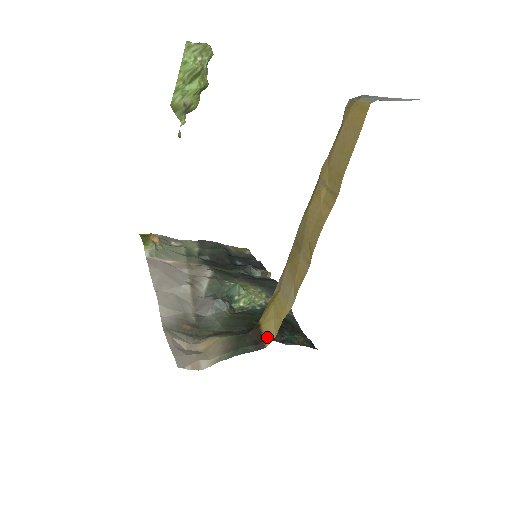
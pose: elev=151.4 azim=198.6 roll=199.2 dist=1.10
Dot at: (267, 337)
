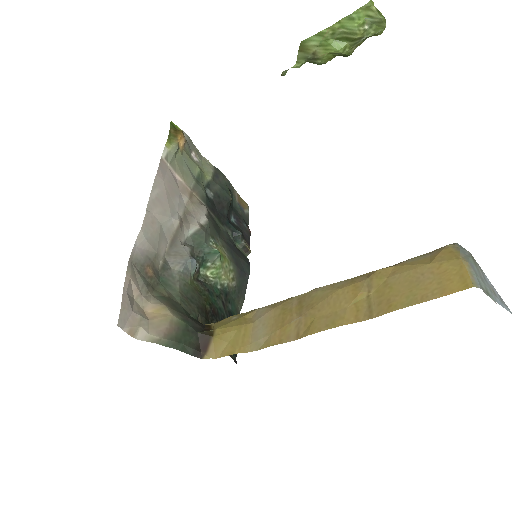
Dot at: (211, 351)
